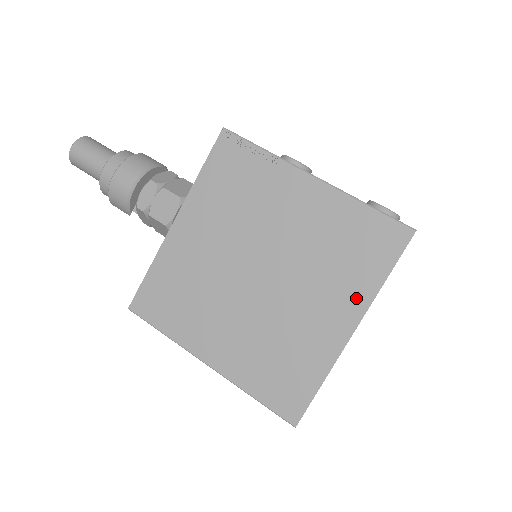
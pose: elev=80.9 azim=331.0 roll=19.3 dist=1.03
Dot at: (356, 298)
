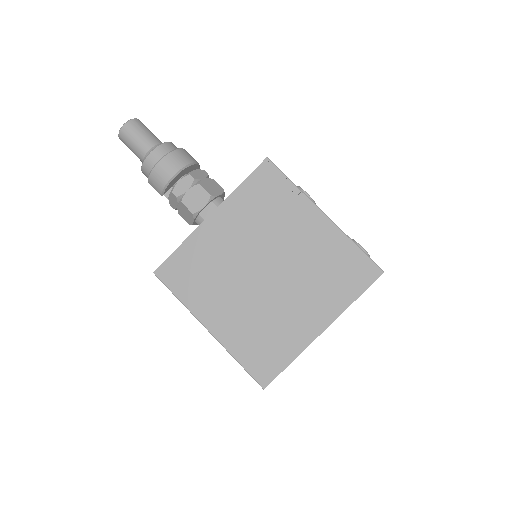
Dot at: (332, 308)
